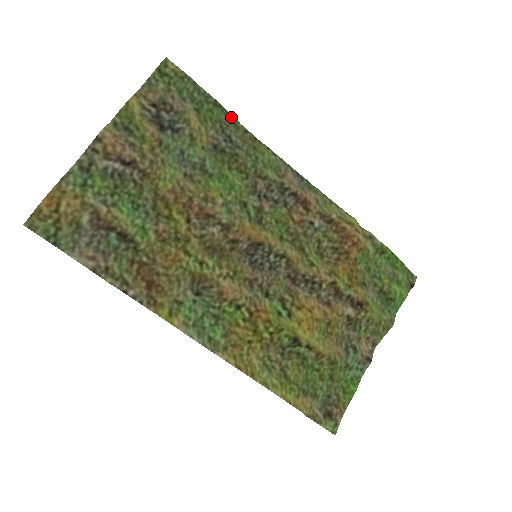
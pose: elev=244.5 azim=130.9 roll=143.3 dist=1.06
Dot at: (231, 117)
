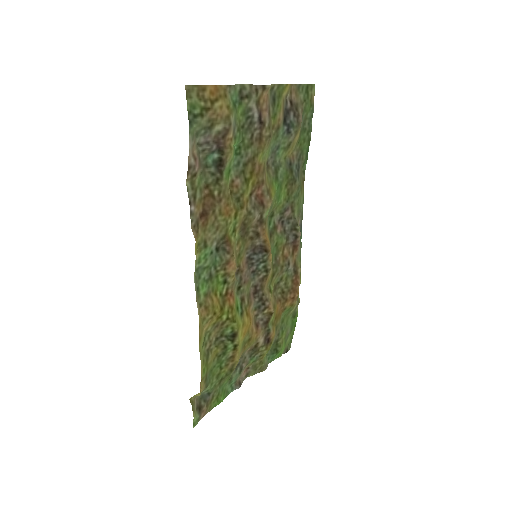
Dot at: (307, 156)
